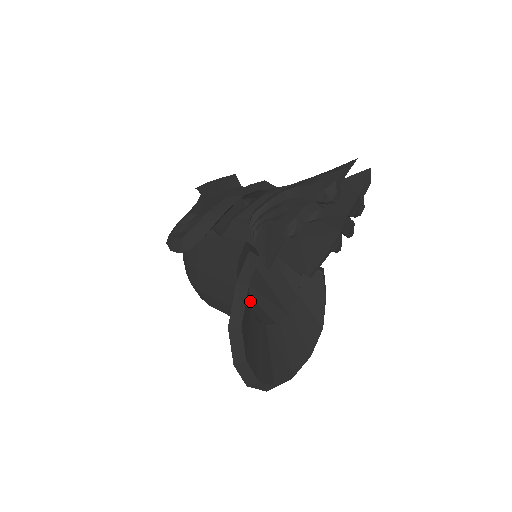
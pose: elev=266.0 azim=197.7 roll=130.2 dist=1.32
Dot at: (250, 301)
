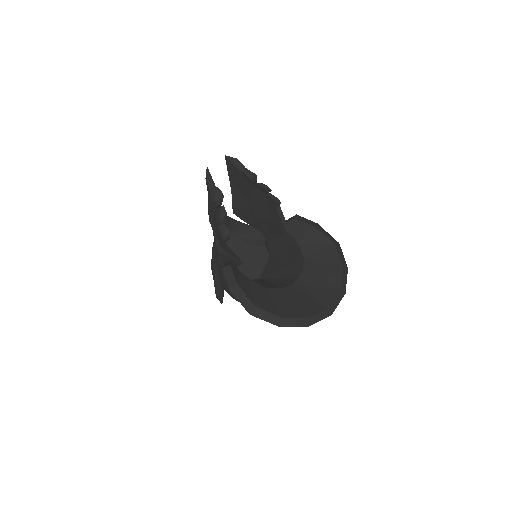
Dot at: (282, 279)
